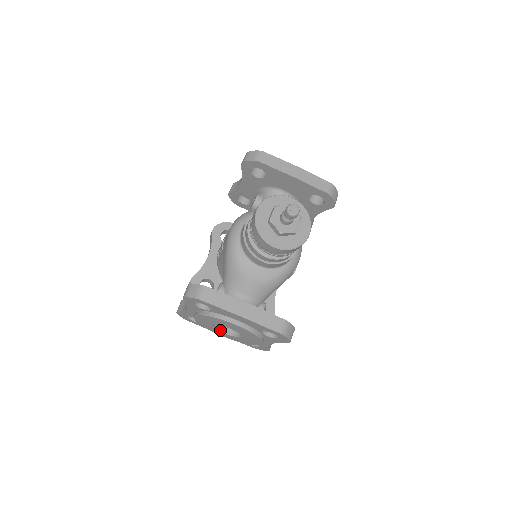
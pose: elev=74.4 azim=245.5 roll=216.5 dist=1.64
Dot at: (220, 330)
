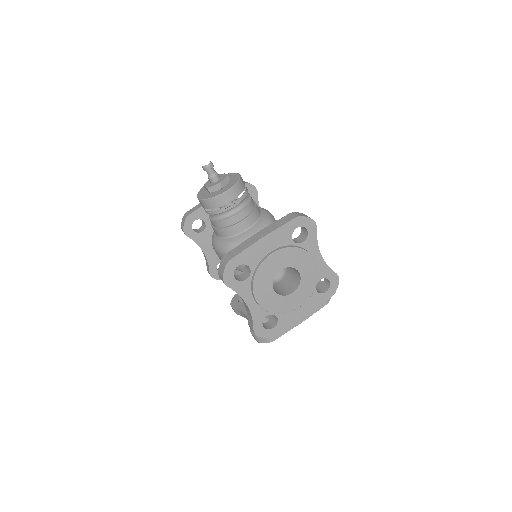
Dot at: (287, 295)
